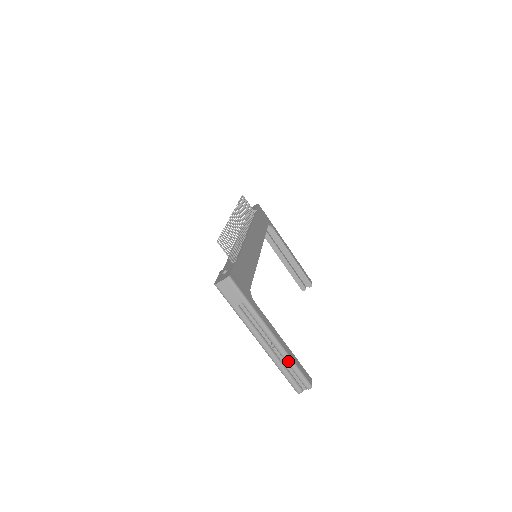
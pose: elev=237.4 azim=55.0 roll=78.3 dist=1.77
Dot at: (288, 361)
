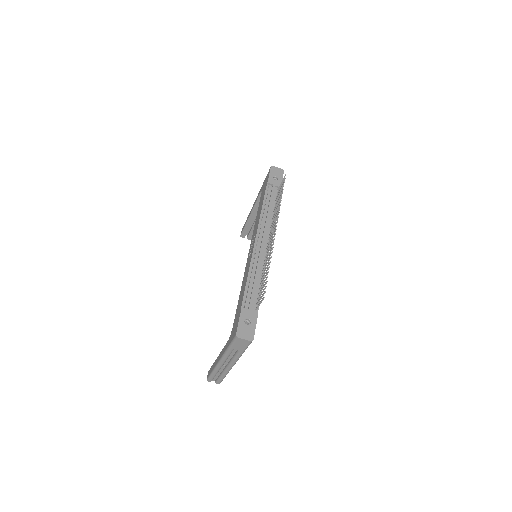
Dot at: (224, 374)
